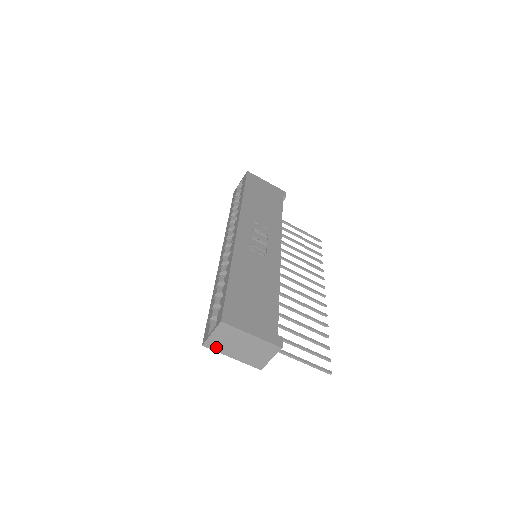
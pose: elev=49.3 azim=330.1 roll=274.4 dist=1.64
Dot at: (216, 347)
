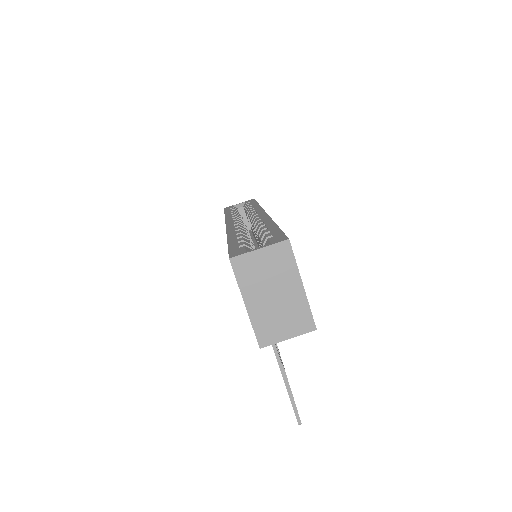
Dot at: (243, 273)
